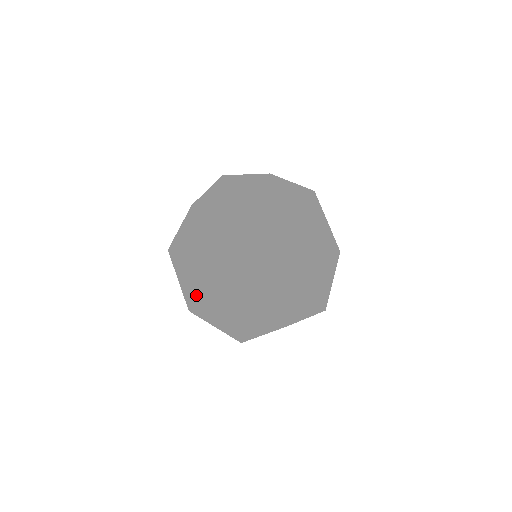
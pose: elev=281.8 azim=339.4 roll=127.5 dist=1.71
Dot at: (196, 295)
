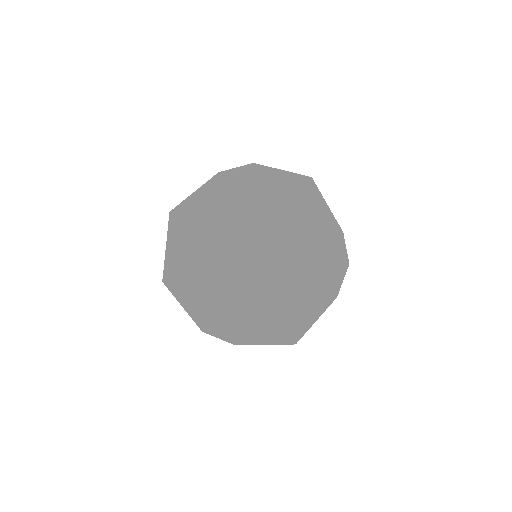
Dot at: (207, 329)
